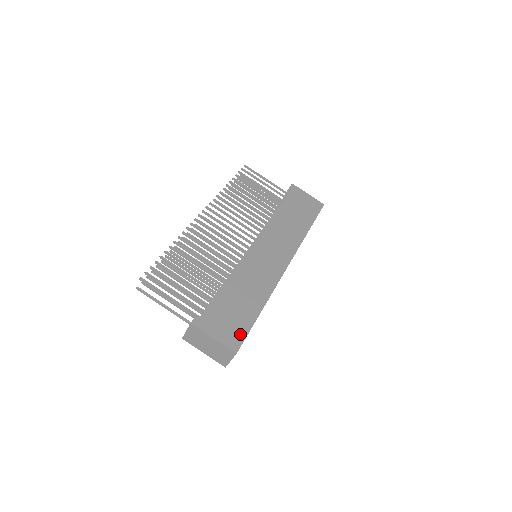
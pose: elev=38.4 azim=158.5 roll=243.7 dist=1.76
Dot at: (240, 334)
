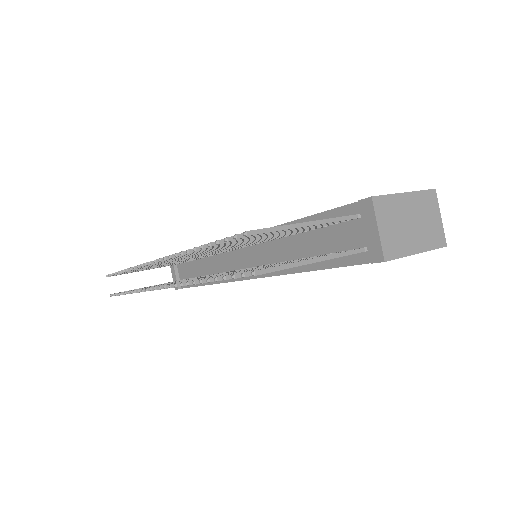
Dot at: occluded
